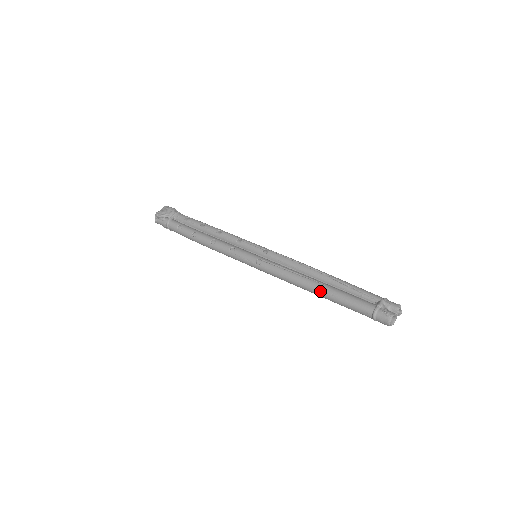
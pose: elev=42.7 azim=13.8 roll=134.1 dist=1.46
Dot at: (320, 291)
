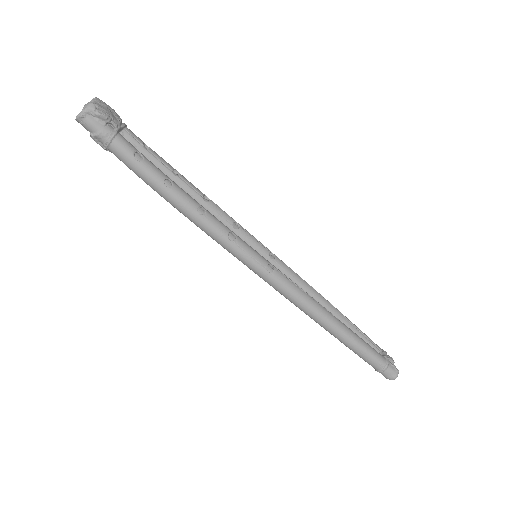
Dot at: (340, 329)
